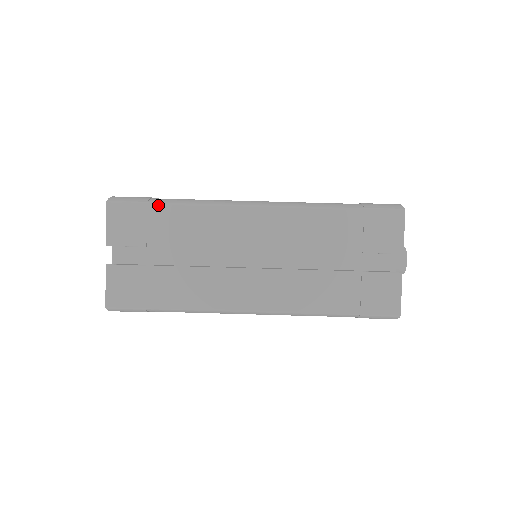
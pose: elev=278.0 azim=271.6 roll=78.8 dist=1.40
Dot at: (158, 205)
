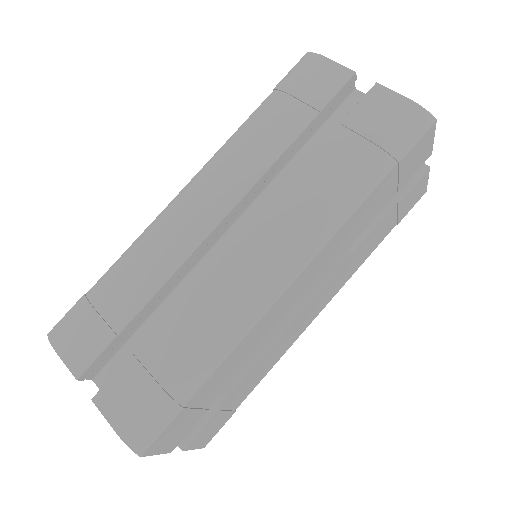
Dot at: (195, 394)
